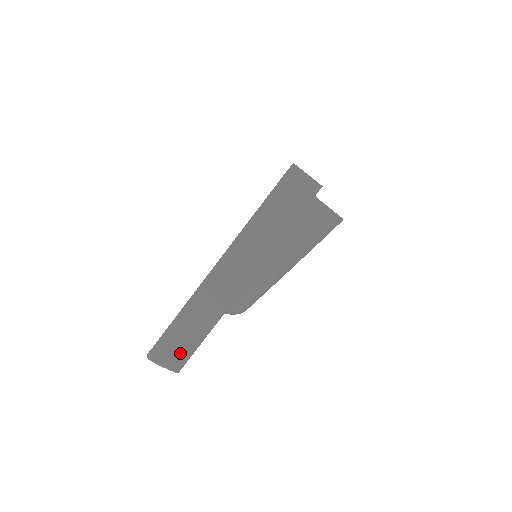
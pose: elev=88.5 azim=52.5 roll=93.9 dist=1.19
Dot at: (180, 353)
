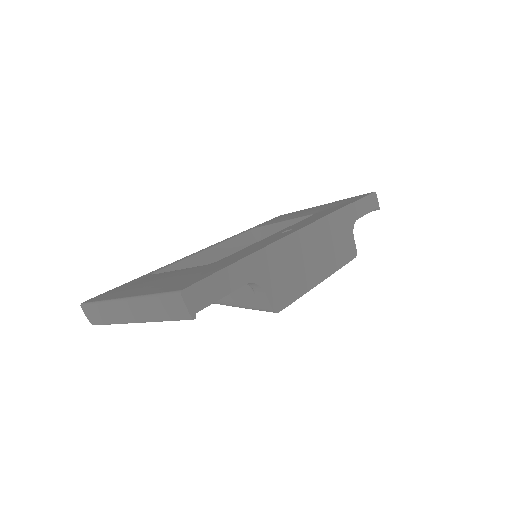
Dot at: (94, 319)
